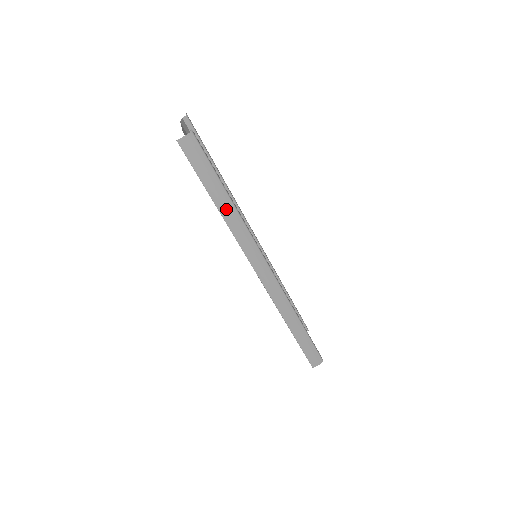
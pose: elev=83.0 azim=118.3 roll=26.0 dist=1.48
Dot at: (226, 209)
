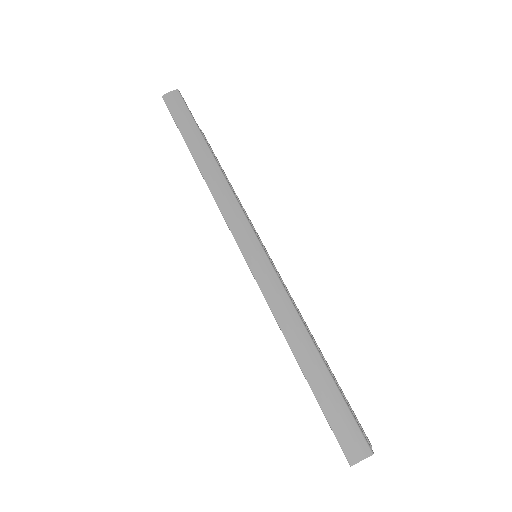
Dot at: (202, 157)
